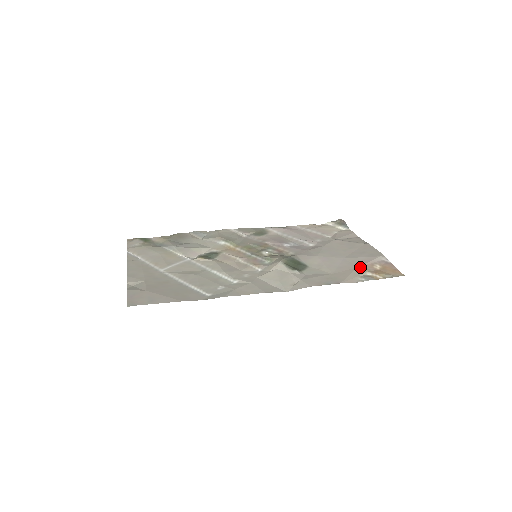
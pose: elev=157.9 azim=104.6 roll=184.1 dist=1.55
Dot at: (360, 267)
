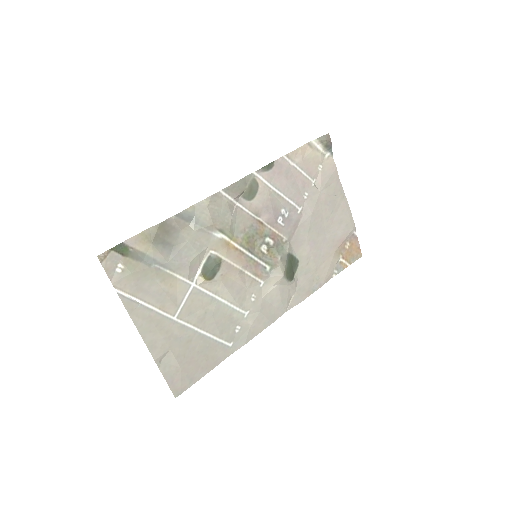
Dot at: (336, 252)
